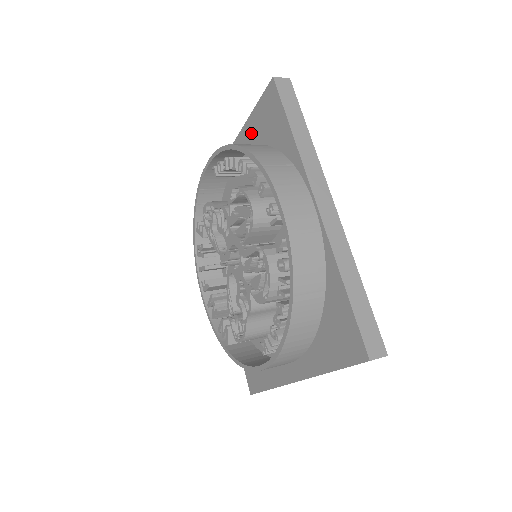
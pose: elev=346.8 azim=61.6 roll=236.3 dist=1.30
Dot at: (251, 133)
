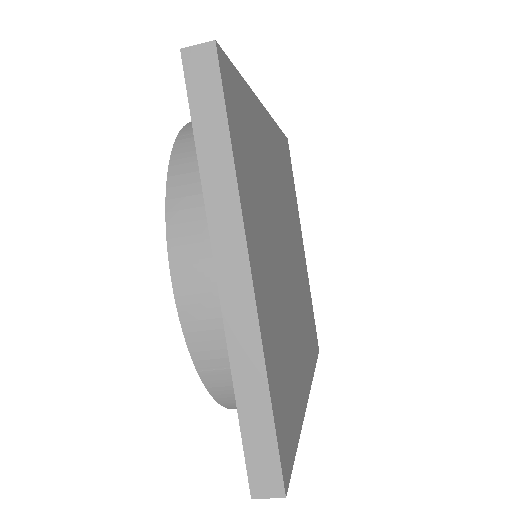
Dot at: occluded
